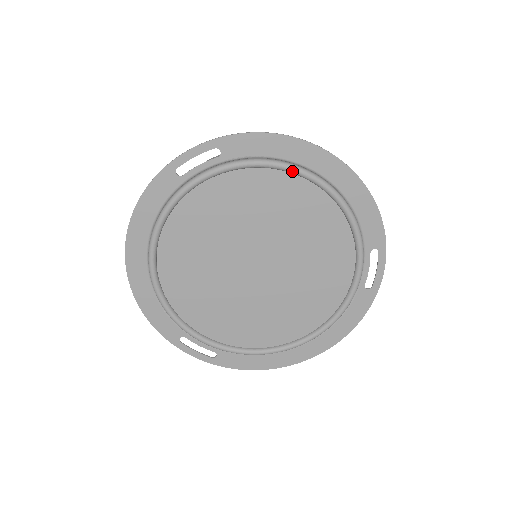
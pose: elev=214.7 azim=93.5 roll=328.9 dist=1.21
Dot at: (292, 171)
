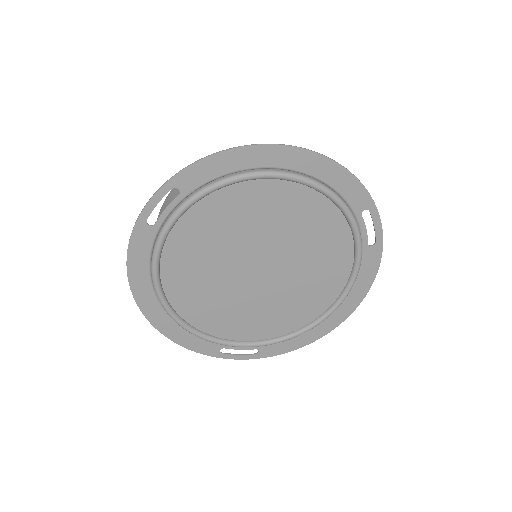
Dot at: (254, 178)
